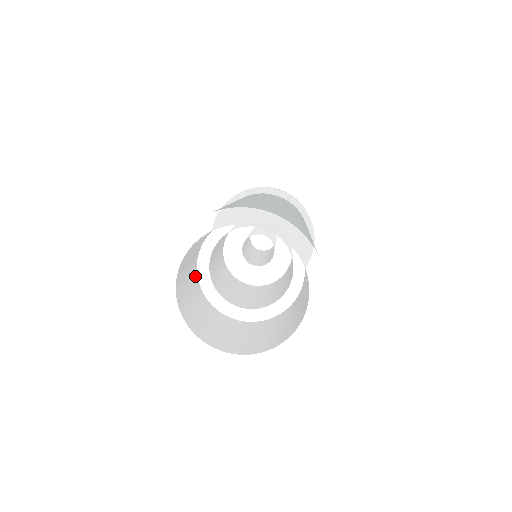
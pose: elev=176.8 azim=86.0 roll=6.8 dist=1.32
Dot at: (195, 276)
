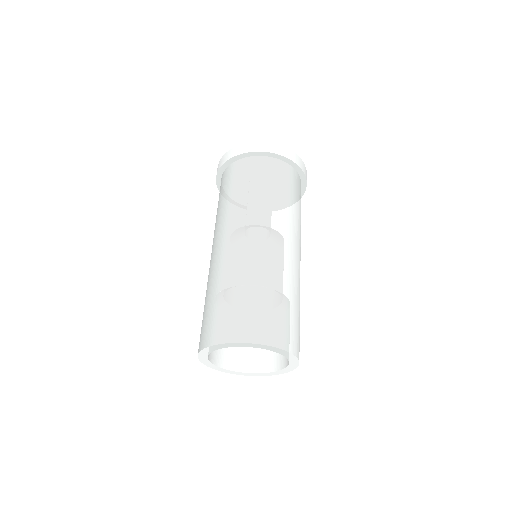
Dot at: occluded
